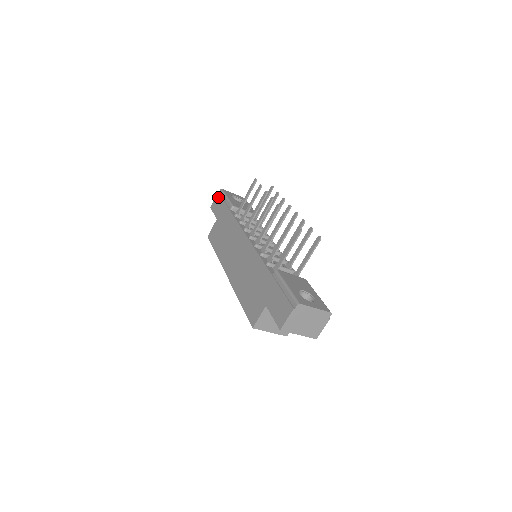
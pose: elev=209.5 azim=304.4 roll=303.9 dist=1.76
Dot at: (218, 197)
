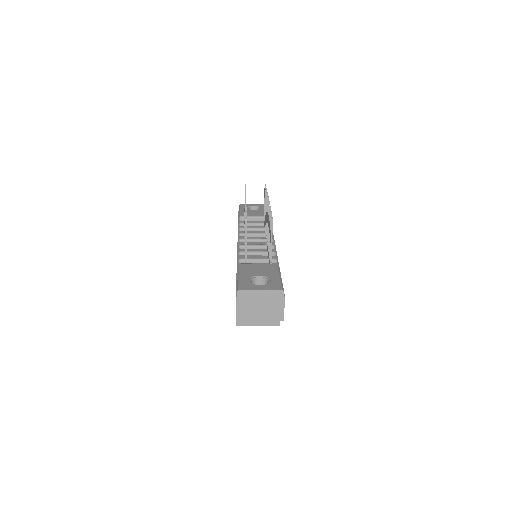
Dot at: occluded
